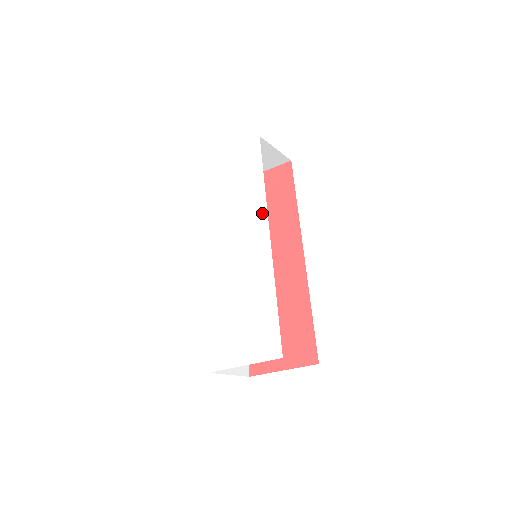
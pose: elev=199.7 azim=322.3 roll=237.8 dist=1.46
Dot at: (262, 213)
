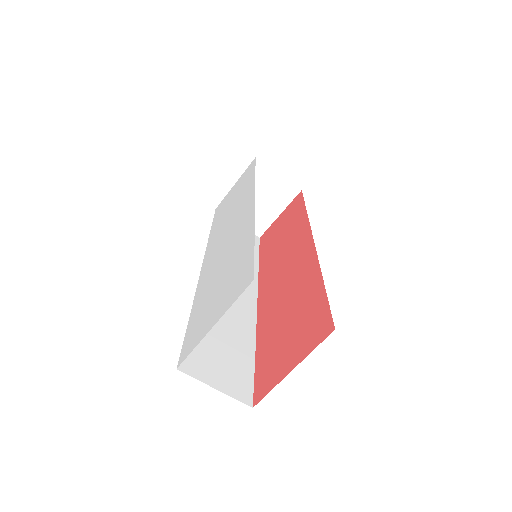
Dot at: (250, 194)
